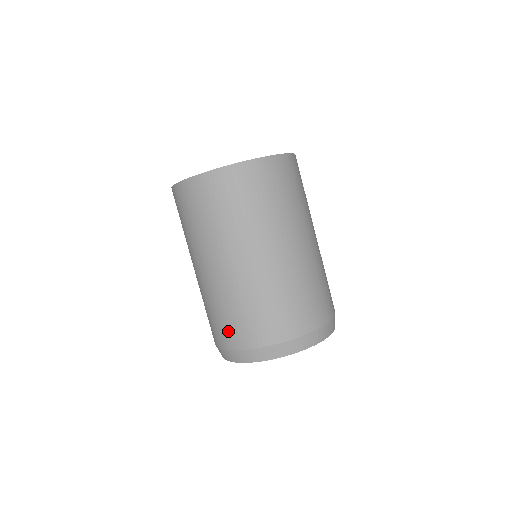
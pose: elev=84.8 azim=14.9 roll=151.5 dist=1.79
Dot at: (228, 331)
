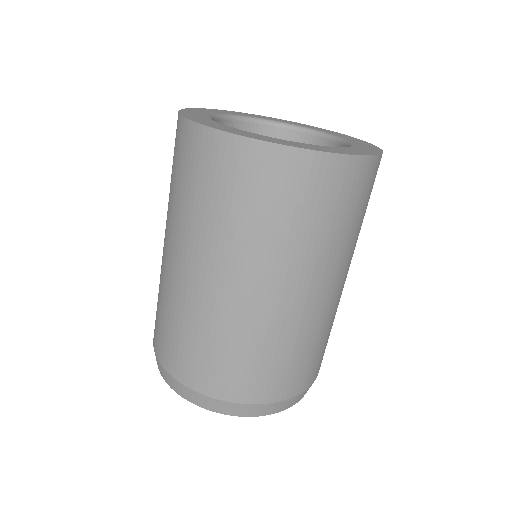
Dot at: (204, 370)
